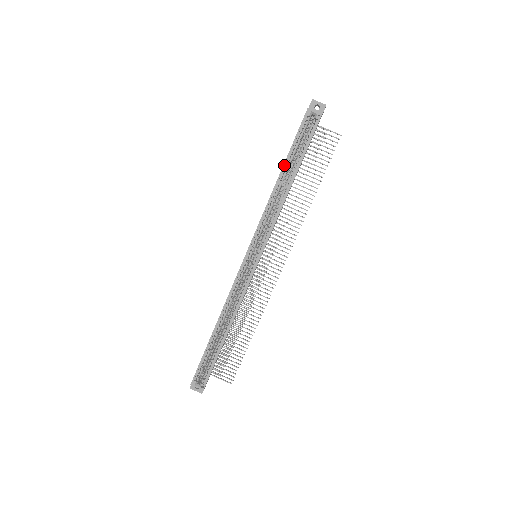
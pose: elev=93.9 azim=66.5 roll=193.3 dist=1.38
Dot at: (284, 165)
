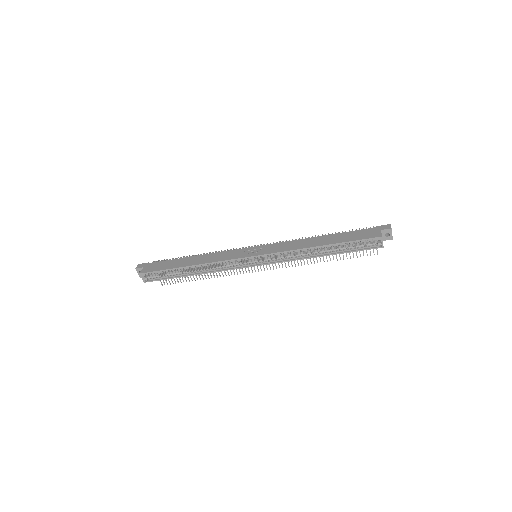
Dot at: (331, 245)
